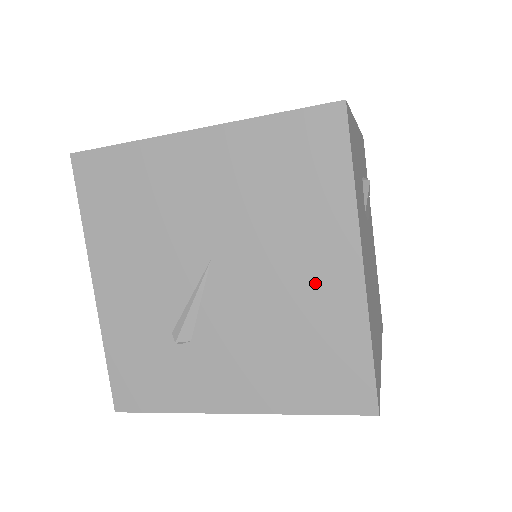
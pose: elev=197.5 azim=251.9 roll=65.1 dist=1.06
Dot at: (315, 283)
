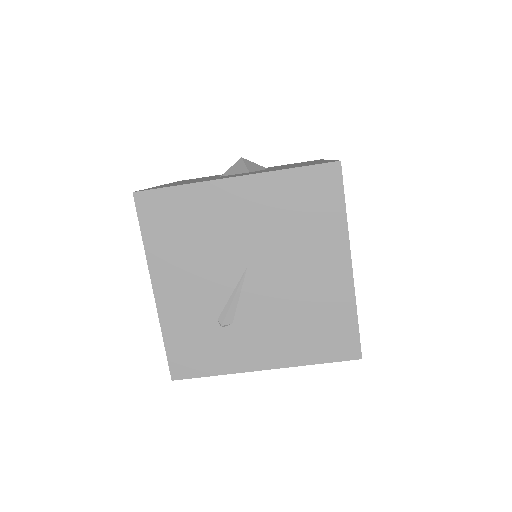
Dot at: (321, 278)
